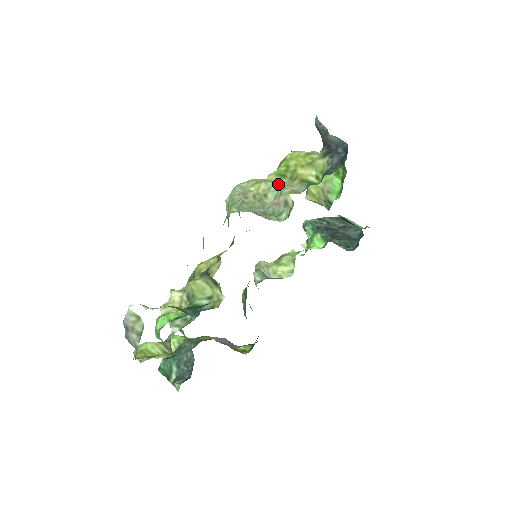
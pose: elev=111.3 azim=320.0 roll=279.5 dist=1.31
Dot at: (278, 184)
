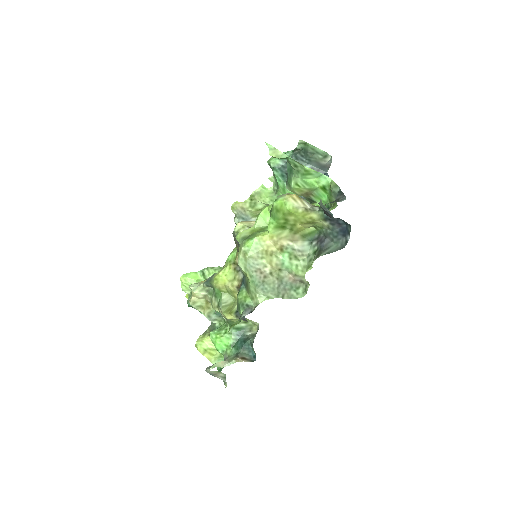
Dot at: (286, 251)
